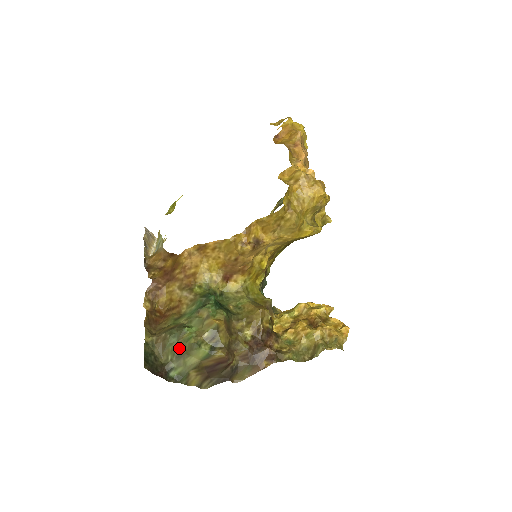
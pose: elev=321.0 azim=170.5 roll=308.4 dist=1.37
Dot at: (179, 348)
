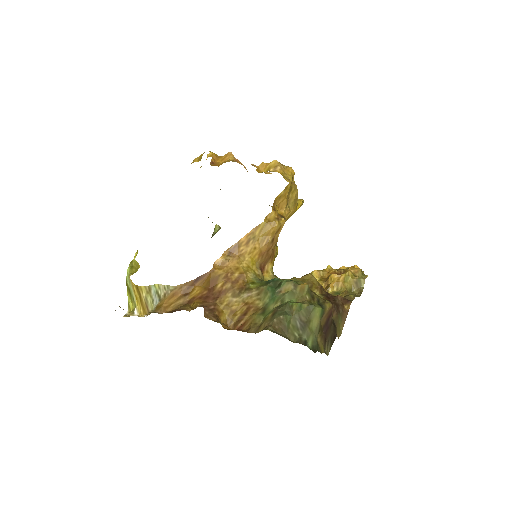
Dot at: (298, 320)
